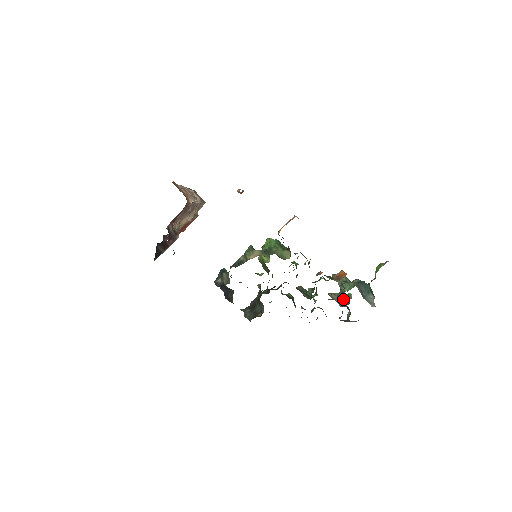
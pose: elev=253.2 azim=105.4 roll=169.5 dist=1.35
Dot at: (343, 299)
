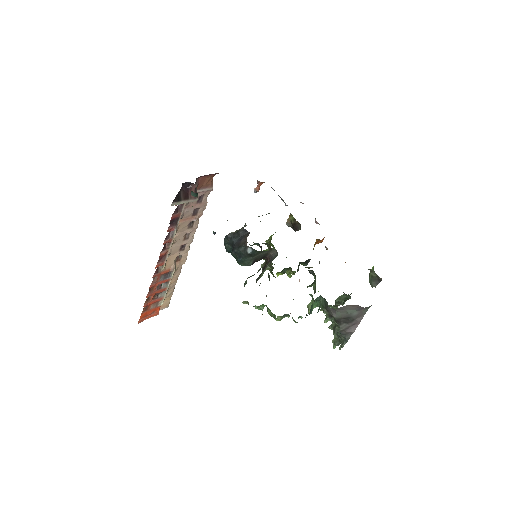
Dot at: (341, 304)
